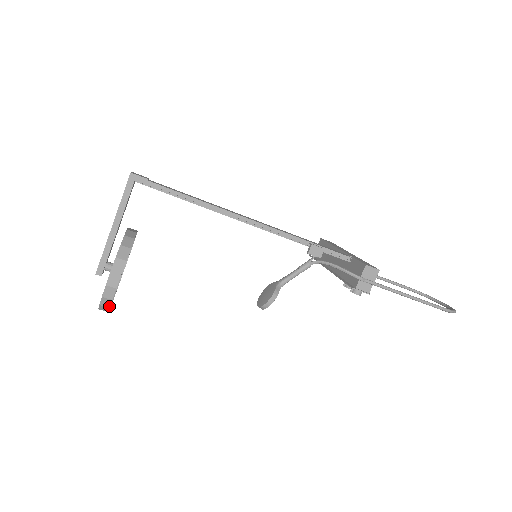
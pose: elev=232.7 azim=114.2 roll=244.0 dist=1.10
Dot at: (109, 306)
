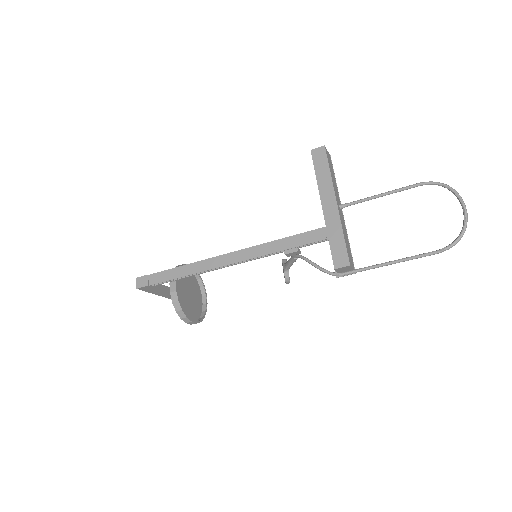
Dot at: occluded
